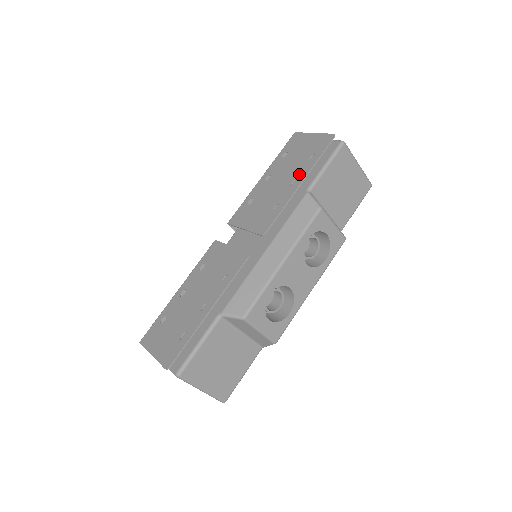
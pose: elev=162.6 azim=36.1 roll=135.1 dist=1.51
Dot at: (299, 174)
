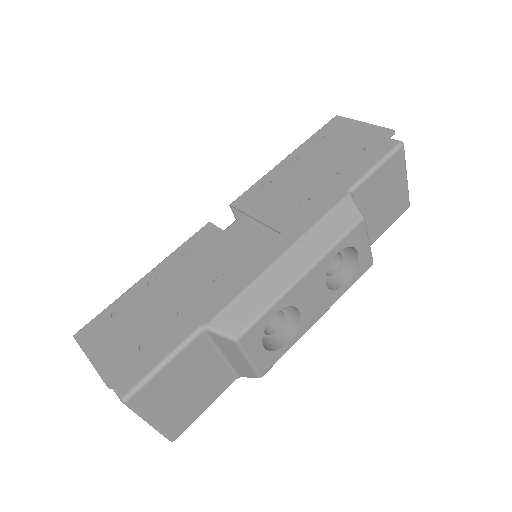
Dot at: (341, 167)
